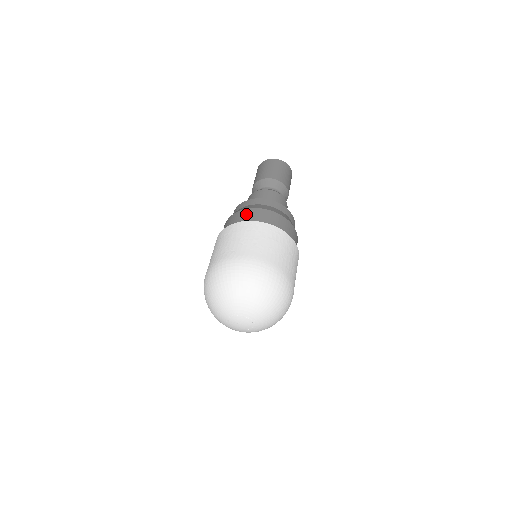
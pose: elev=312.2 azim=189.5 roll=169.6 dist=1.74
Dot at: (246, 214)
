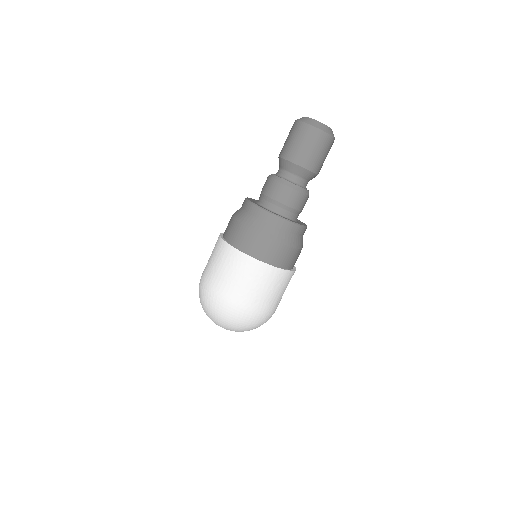
Dot at: (229, 225)
